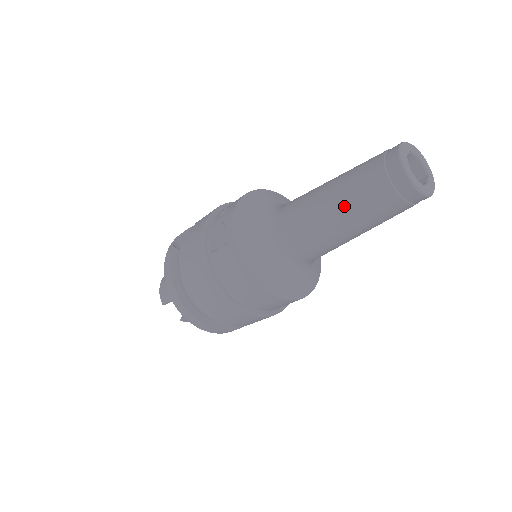
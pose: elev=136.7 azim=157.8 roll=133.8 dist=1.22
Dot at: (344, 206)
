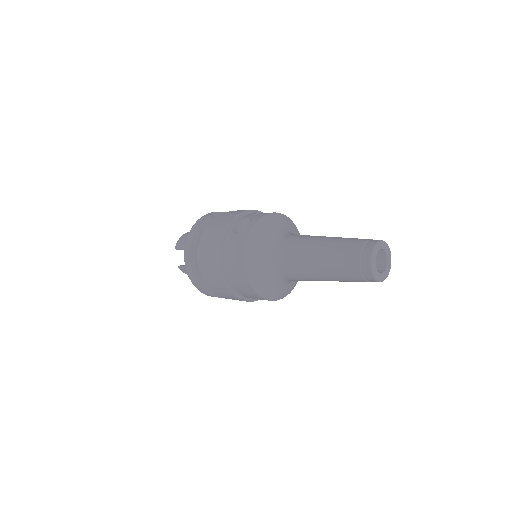
Dot at: (326, 254)
